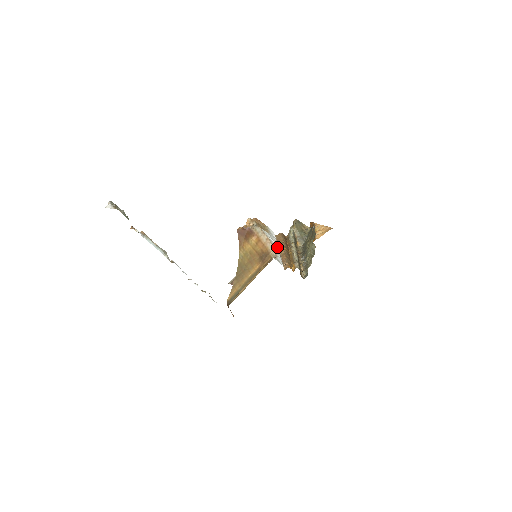
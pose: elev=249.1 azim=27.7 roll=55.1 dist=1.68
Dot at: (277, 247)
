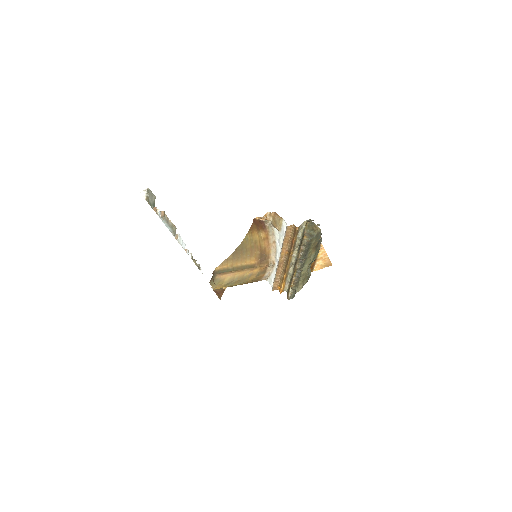
Dot at: (280, 252)
